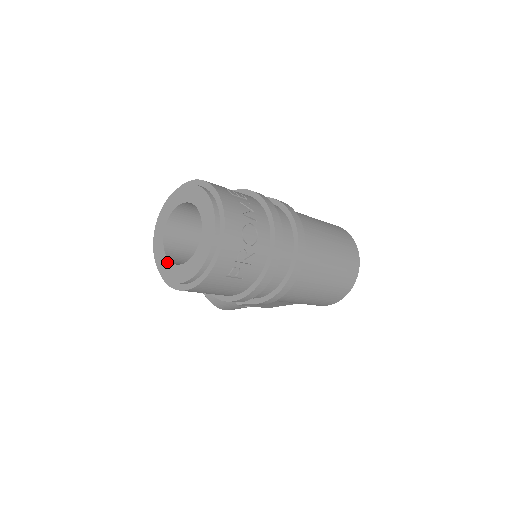
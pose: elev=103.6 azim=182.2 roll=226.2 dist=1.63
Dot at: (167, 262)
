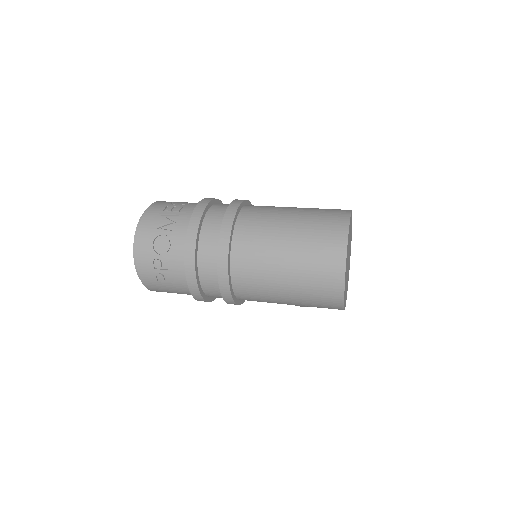
Dot at: occluded
